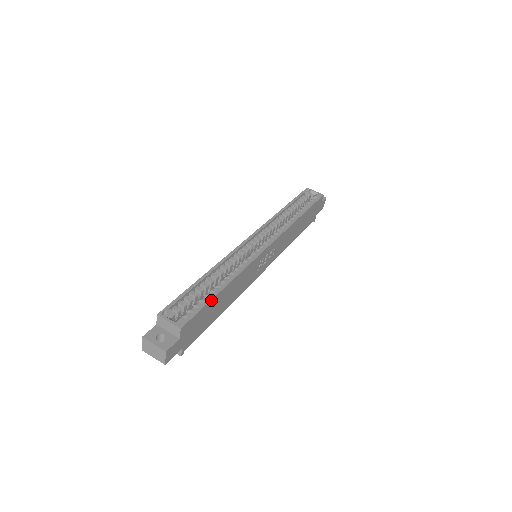
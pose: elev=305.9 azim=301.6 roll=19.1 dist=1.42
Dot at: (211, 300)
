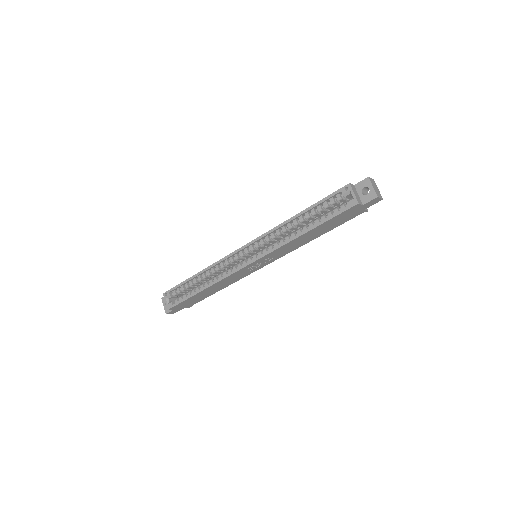
Dot at: (189, 298)
